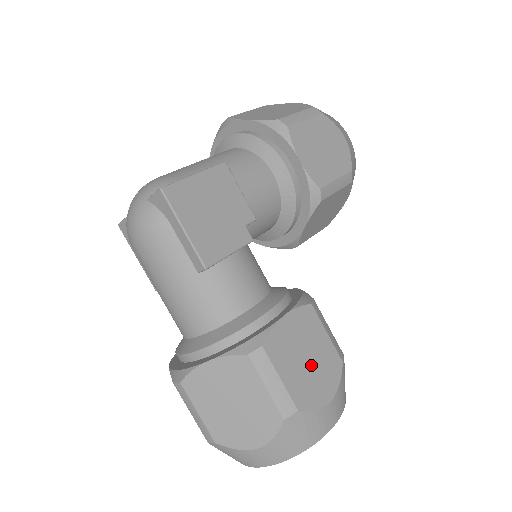
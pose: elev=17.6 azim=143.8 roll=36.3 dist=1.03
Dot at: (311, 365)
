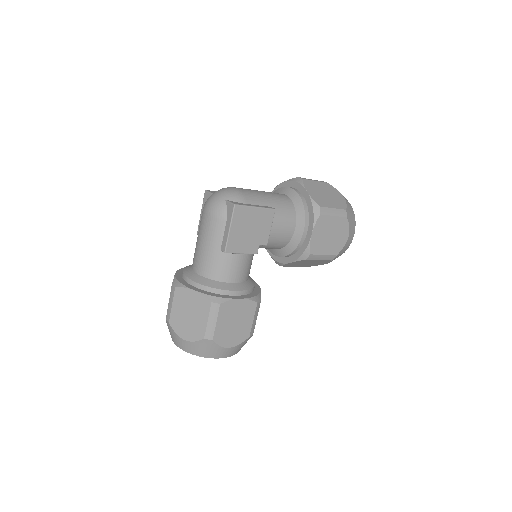
Dot at: (234, 327)
